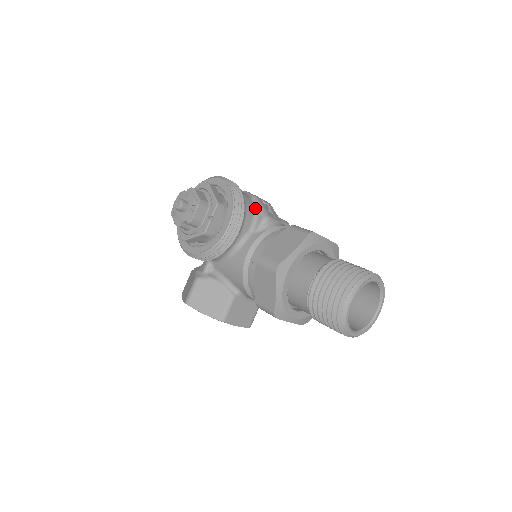
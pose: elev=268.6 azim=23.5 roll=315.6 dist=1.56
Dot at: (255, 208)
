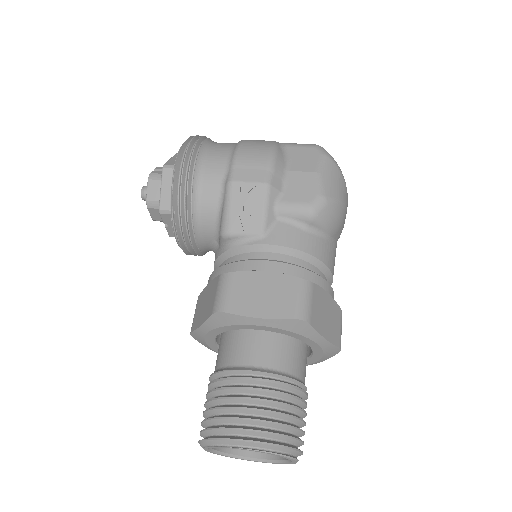
Dot at: (220, 208)
